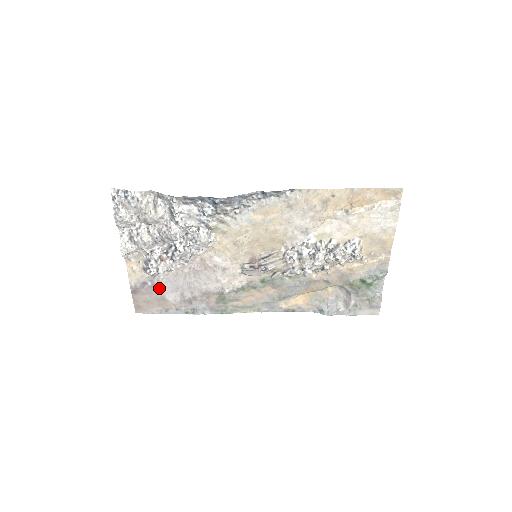
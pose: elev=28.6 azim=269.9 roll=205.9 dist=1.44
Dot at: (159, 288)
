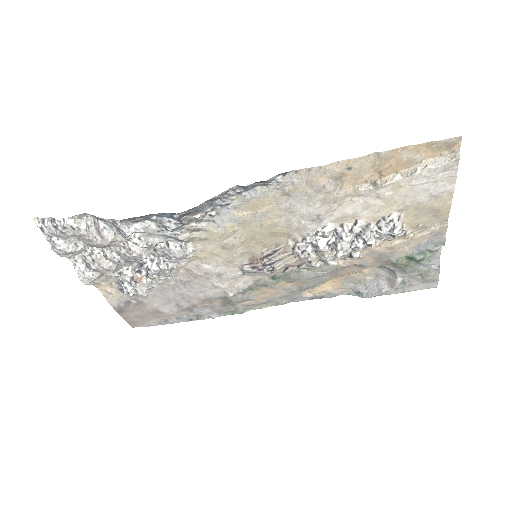
Dot at: (147, 303)
